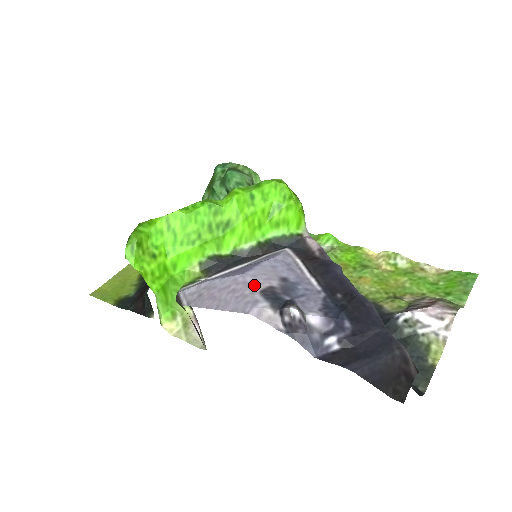
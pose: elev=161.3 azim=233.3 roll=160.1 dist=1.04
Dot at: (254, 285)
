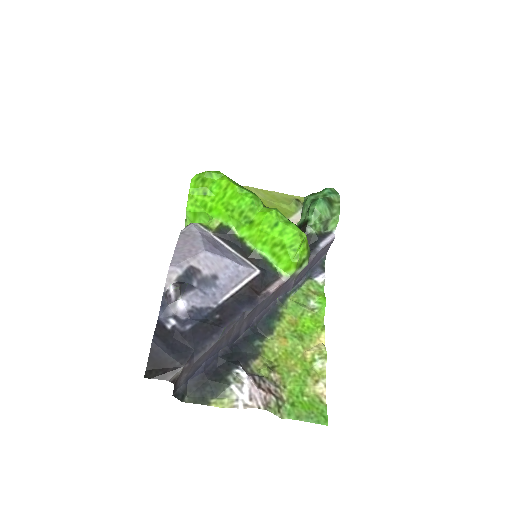
Dot at: (196, 260)
